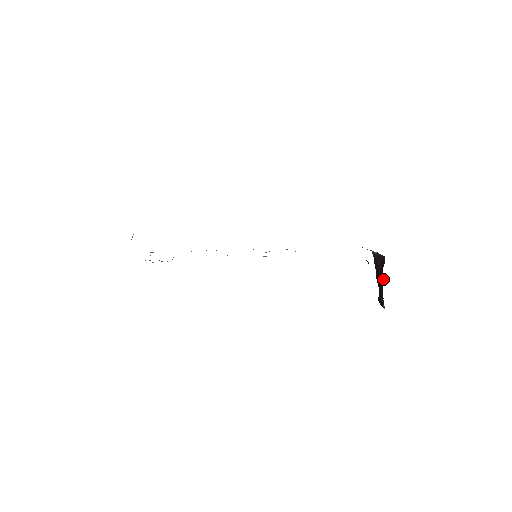
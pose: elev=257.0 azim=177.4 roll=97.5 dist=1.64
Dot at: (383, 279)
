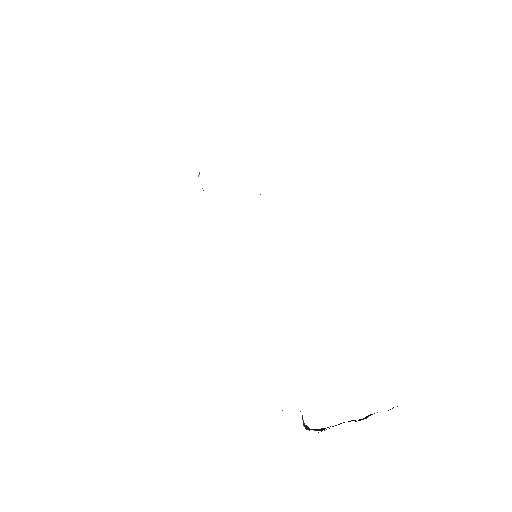
Dot at: occluded
